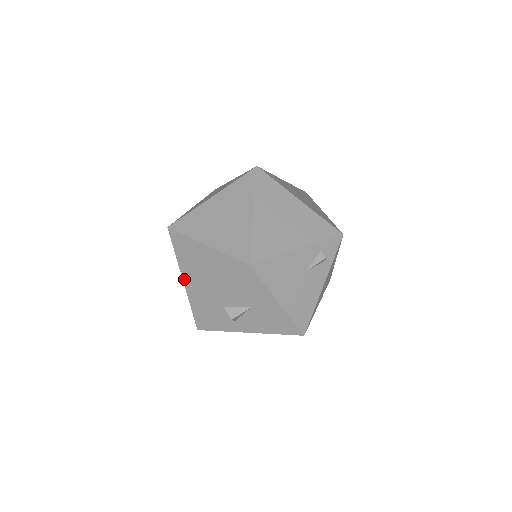
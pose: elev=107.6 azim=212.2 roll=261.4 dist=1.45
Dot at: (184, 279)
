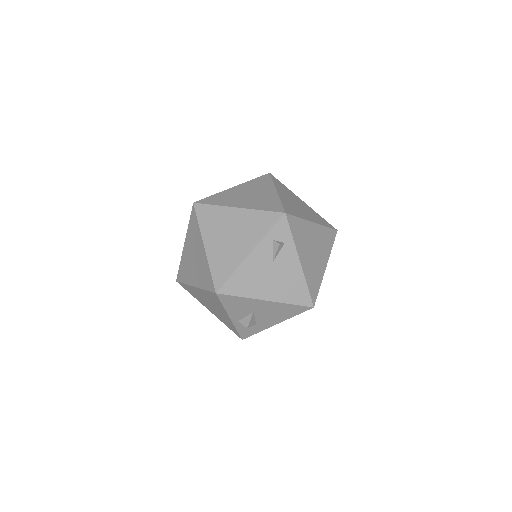
Dot at: (209, 310)
